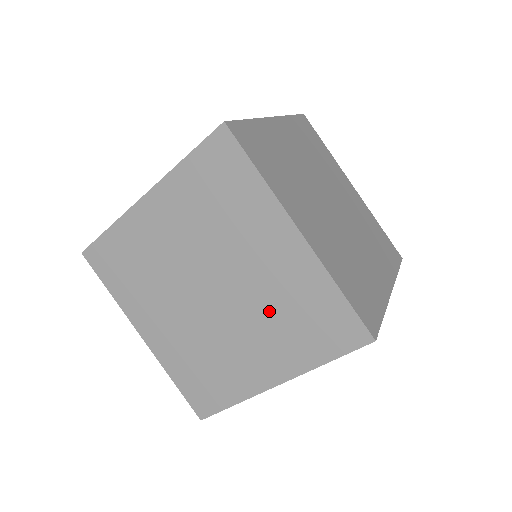
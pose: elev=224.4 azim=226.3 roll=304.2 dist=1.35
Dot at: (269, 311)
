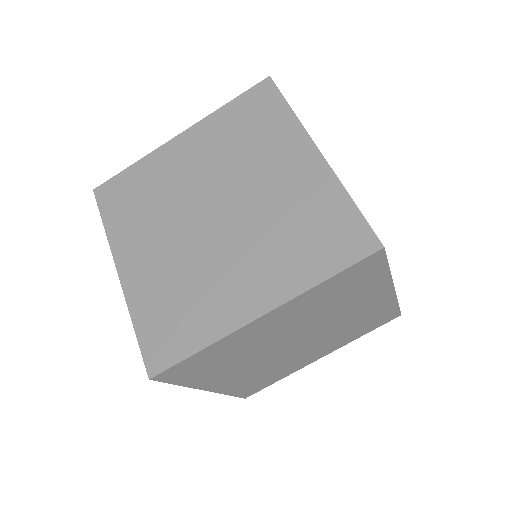
Dot at: (272, 227)
